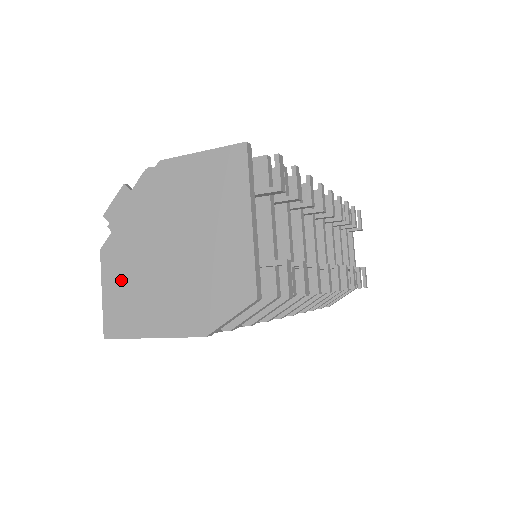
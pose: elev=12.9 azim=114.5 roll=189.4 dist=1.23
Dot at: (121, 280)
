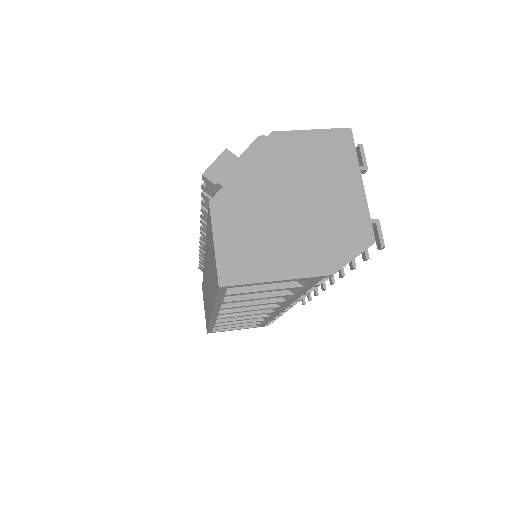
Dot at: (237, 230)
